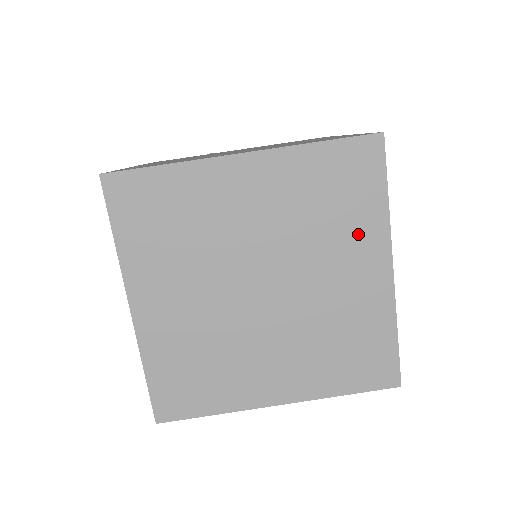
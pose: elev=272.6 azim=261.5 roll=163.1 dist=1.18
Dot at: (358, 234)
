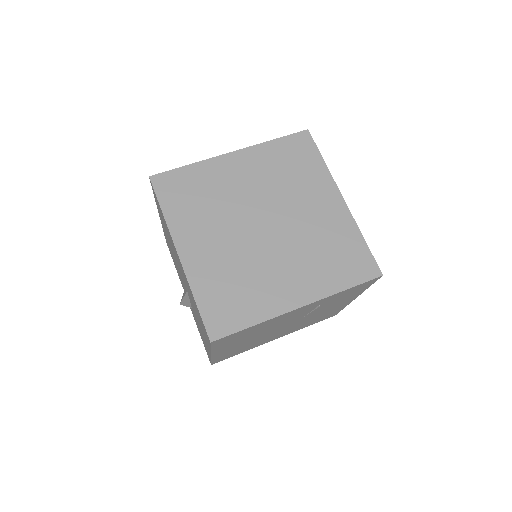
Dot at: (314, 182)
